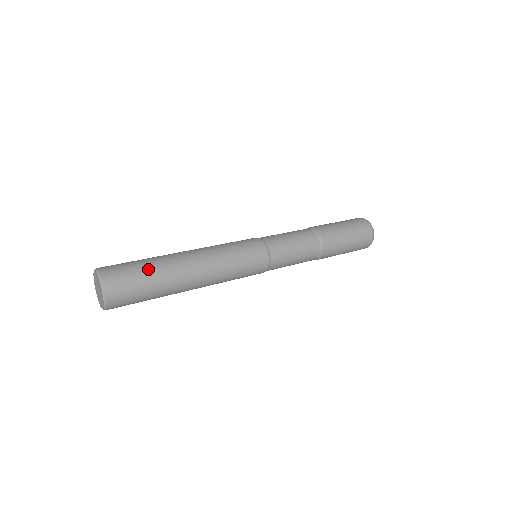
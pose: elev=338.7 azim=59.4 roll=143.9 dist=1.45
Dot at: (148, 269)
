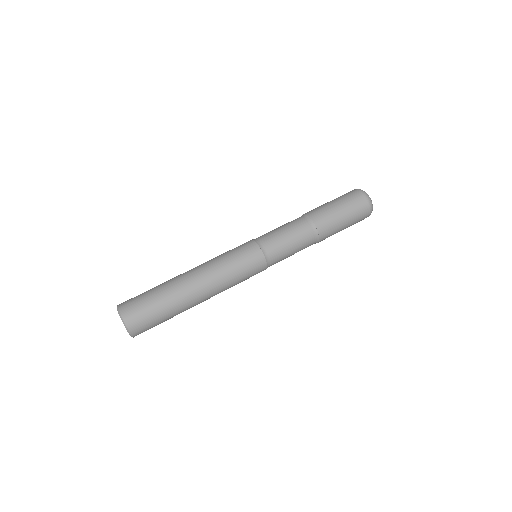
Dot at: (158, 299)
